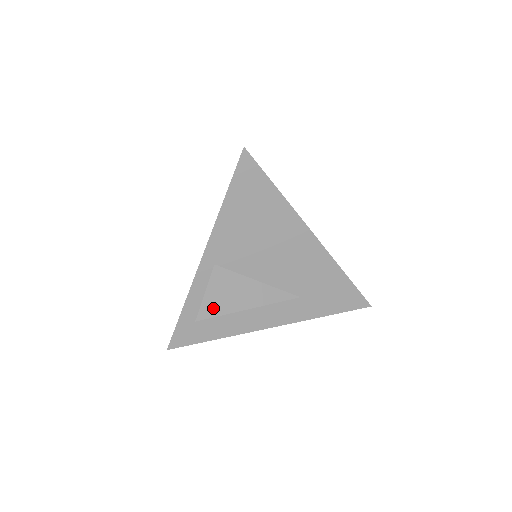
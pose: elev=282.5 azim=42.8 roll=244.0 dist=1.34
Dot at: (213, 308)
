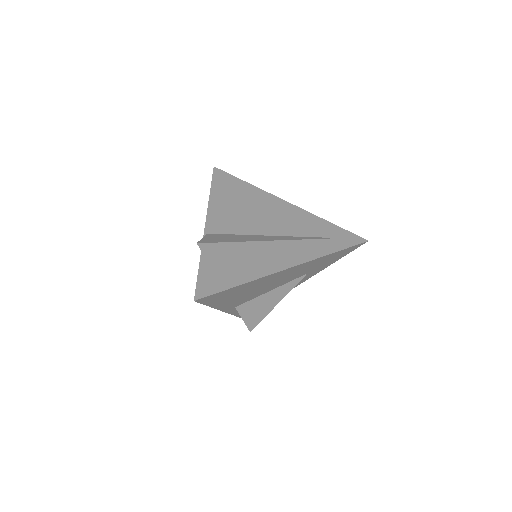
Dot at: (255, 321)
